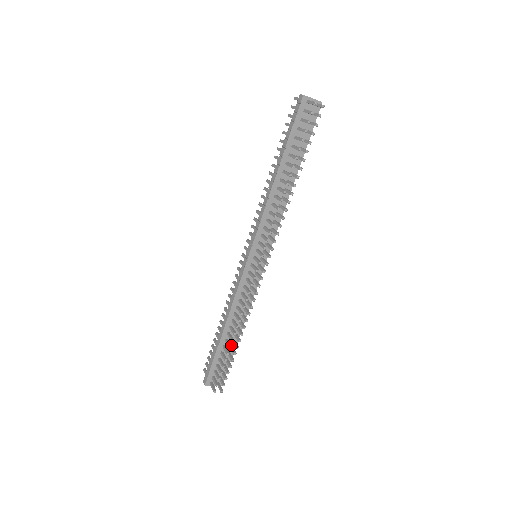
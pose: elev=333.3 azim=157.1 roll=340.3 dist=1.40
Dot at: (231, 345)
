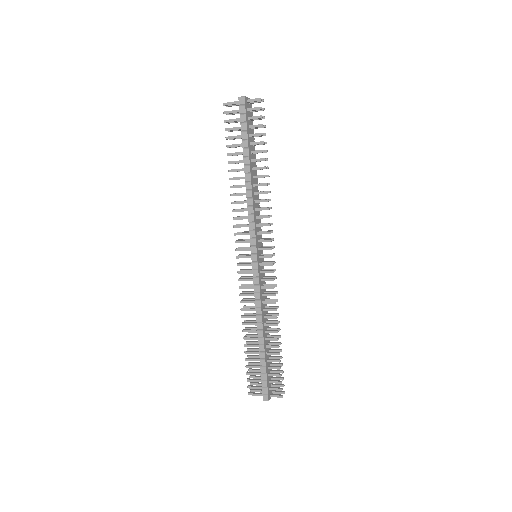
Dot at: (268, 349)
